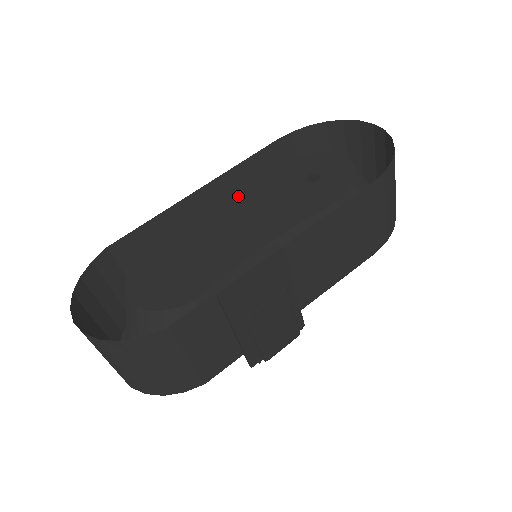
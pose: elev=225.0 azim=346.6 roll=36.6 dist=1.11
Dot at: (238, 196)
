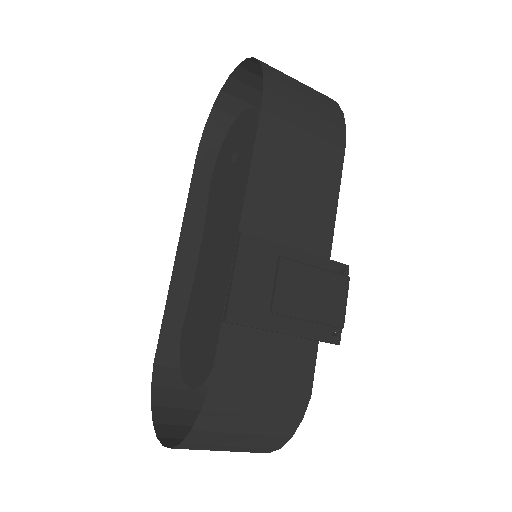
Dot at: (204, 229)
